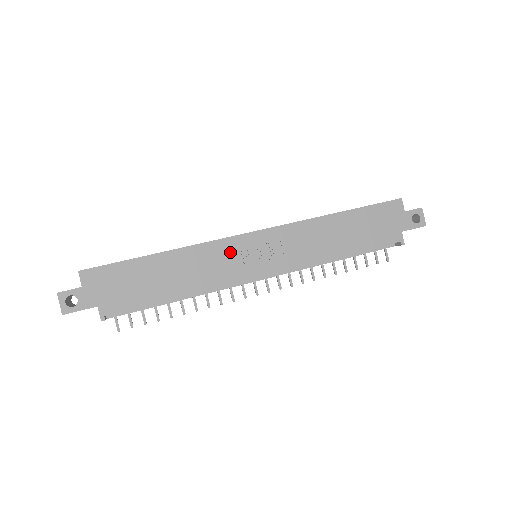
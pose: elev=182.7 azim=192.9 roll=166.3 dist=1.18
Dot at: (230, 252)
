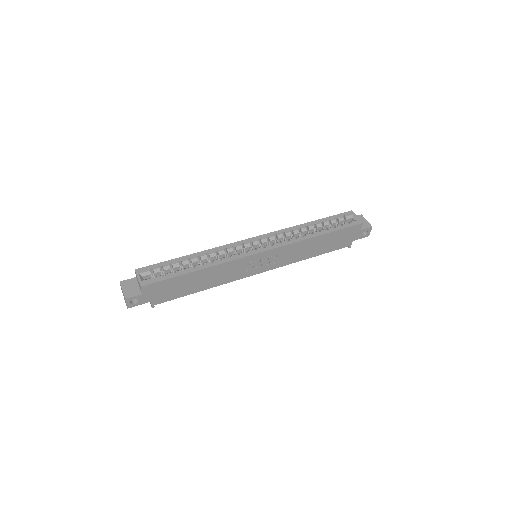
Dot at: (243, 264)
